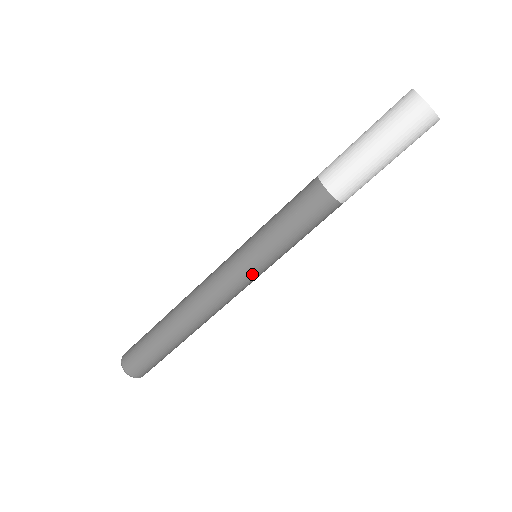
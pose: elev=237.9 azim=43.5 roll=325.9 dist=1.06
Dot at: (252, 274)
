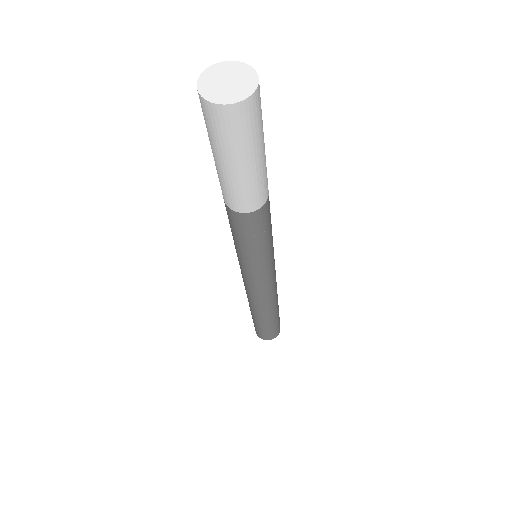
Dot at: (260, 276)
